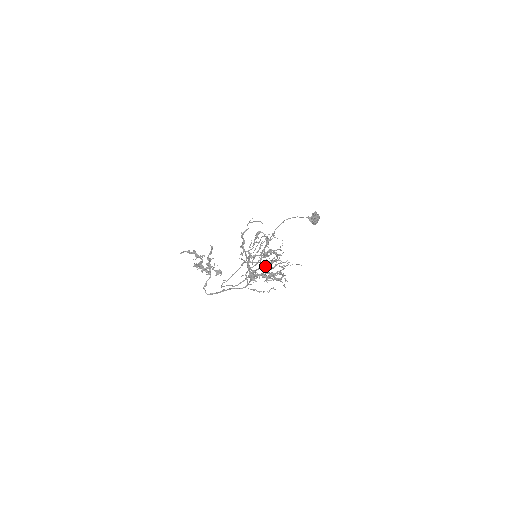
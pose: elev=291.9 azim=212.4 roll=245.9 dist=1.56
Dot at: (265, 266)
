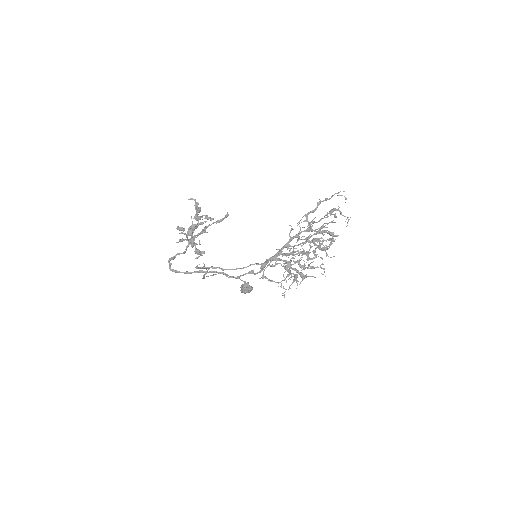
Dot at: (308, 251)
